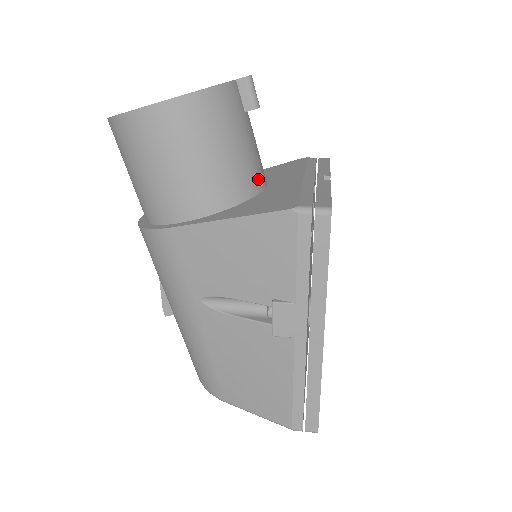
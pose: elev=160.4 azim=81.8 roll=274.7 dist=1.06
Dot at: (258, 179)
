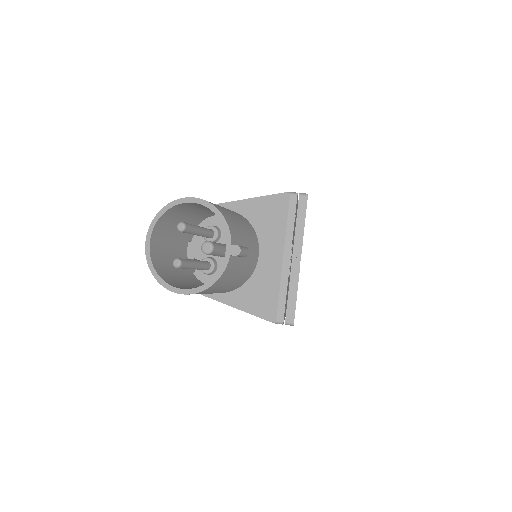
Dot at: (253, 267)
